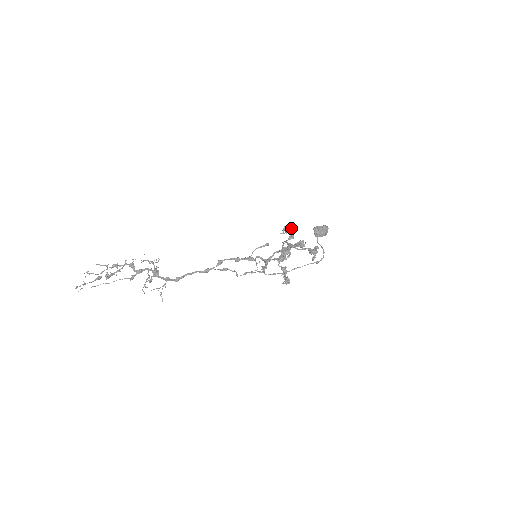
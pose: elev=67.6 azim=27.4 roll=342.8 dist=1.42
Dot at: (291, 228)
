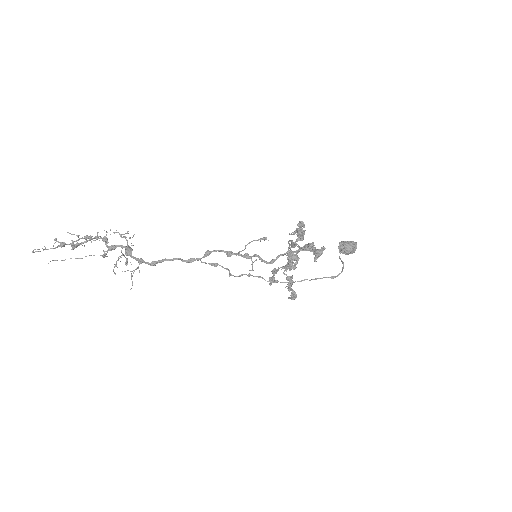
Dot at: (301, 227)
